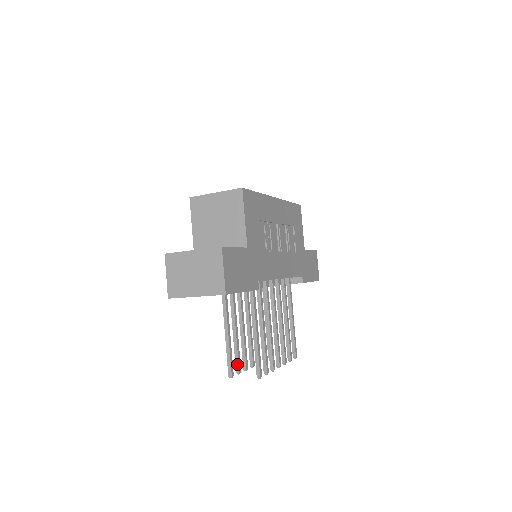
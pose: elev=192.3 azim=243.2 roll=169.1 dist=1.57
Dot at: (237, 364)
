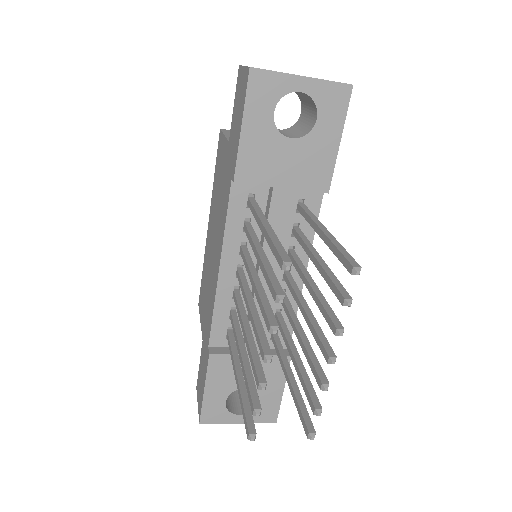
Dot at: (277, 285)
